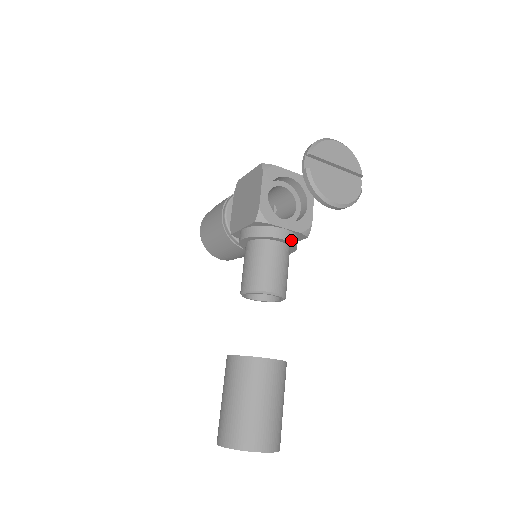
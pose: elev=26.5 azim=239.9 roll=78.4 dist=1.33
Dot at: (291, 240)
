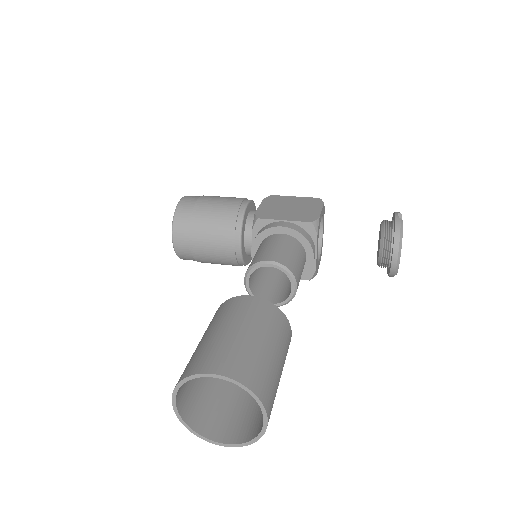
Dot at: occluded
